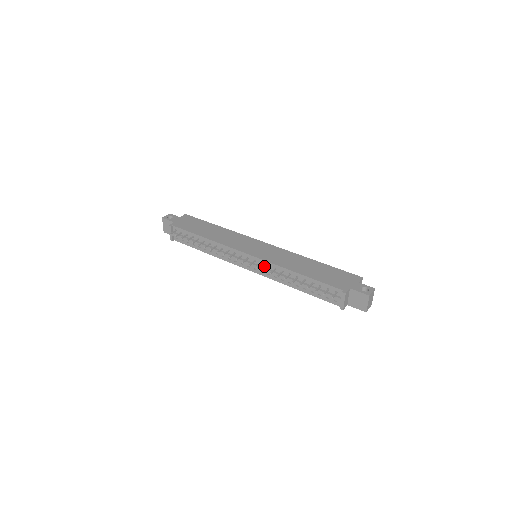
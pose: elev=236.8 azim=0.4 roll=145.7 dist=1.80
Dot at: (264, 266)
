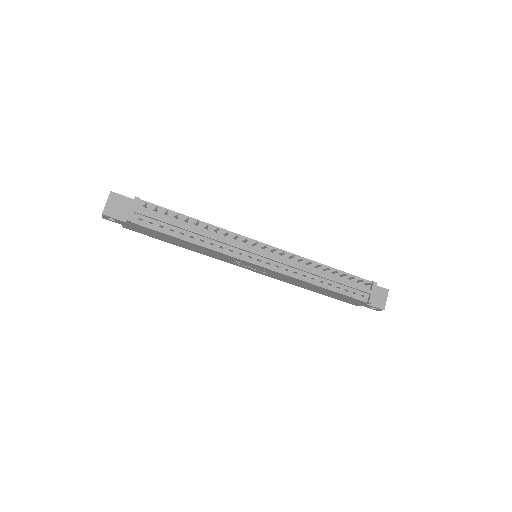
Dot at: (283, 258)
